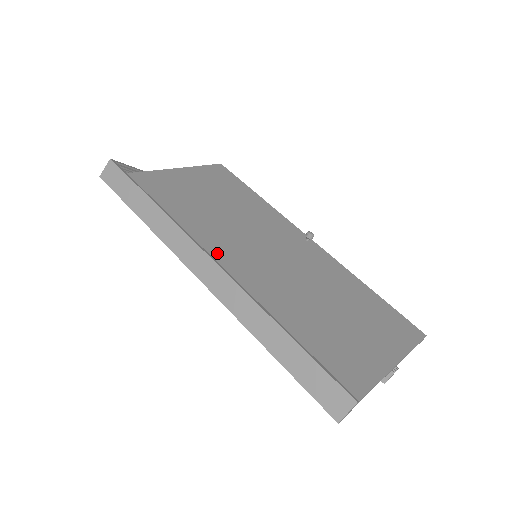
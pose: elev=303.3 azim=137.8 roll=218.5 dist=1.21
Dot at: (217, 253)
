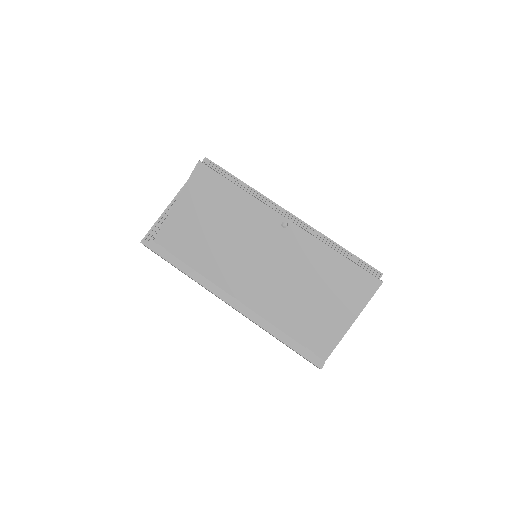
Dot at: (230, 285)
